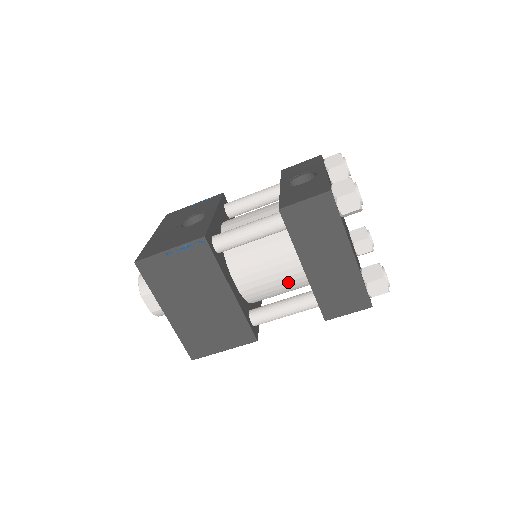
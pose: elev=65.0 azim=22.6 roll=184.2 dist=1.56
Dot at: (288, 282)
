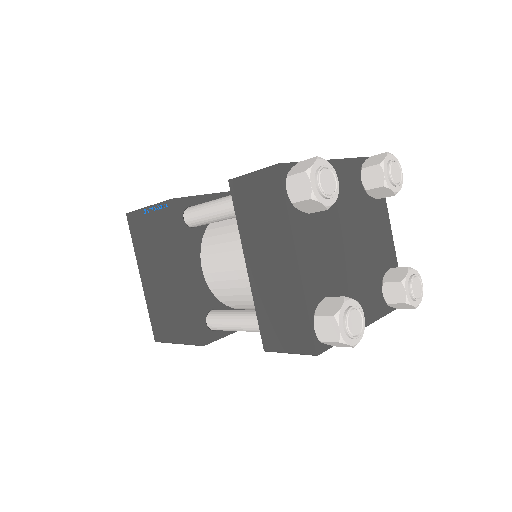
Dot at: (250, 287)
